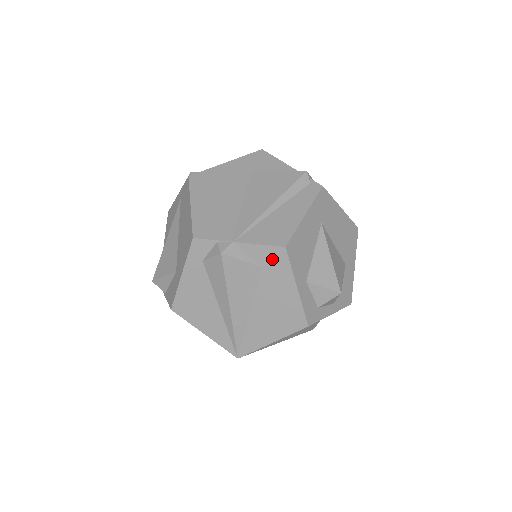
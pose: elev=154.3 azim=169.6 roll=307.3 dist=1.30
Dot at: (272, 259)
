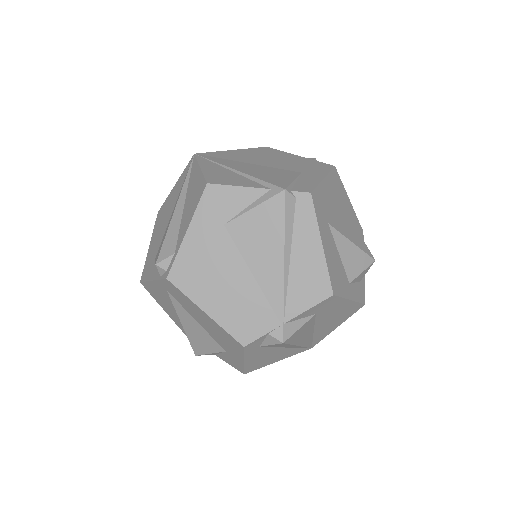
Dot at: (323, 306)
